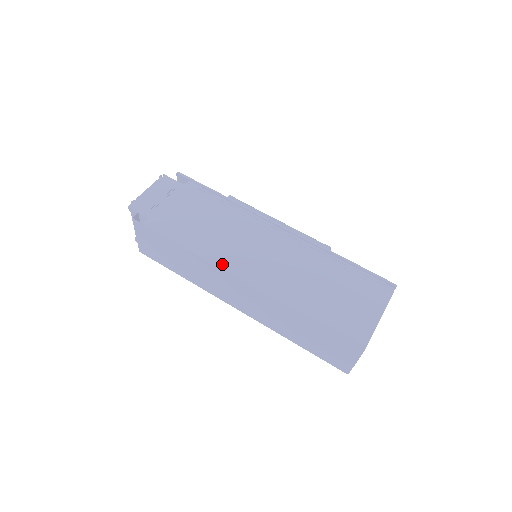
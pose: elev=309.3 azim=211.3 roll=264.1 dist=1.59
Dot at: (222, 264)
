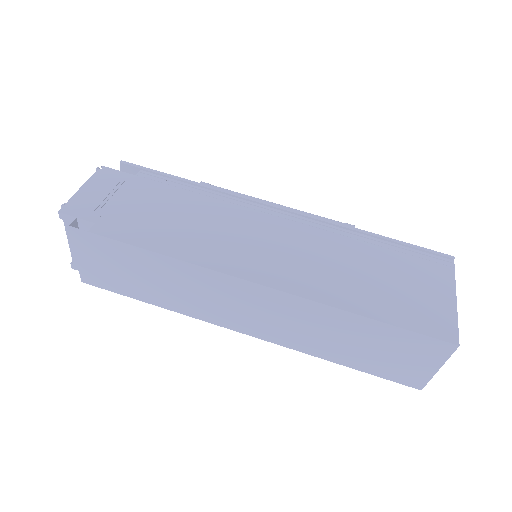
Dot at: (224, 267)
